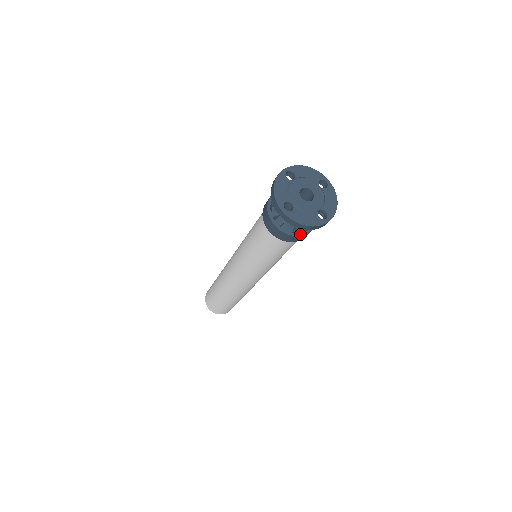
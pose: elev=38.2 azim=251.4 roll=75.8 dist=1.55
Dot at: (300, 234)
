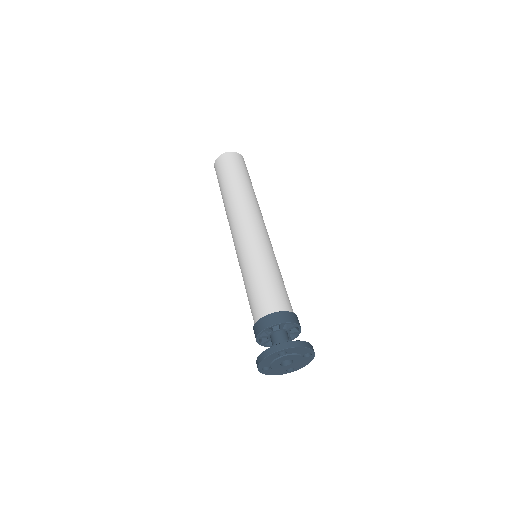
Dot at: occluded
